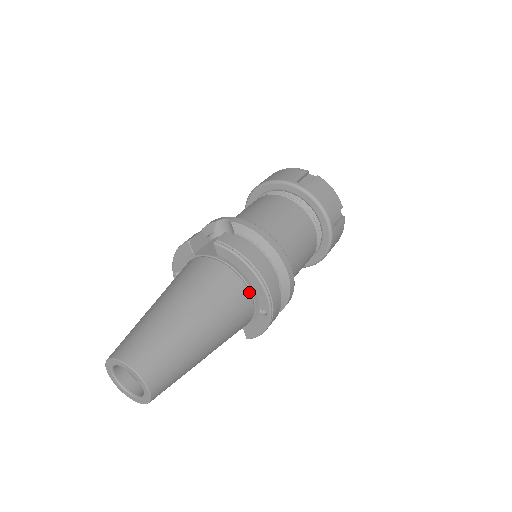
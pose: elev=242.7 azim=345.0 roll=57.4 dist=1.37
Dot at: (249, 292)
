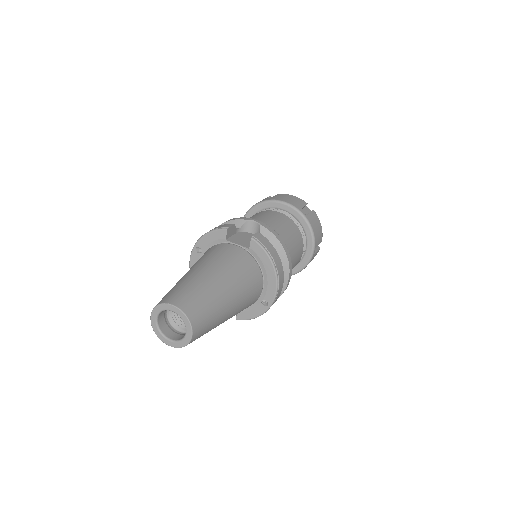
Dot at: (263, 284)
